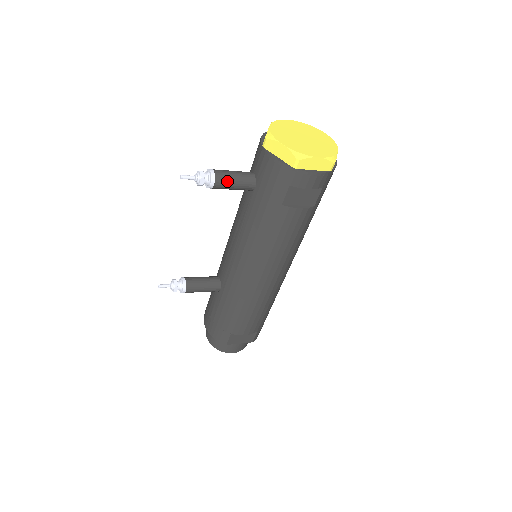
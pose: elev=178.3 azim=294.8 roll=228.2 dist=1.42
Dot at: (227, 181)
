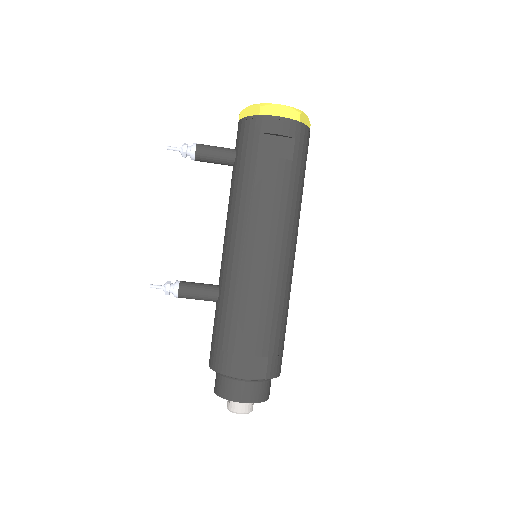
Dot at: (208, 149)
